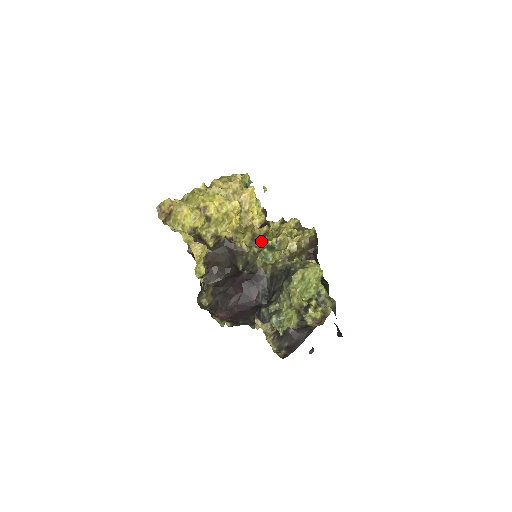
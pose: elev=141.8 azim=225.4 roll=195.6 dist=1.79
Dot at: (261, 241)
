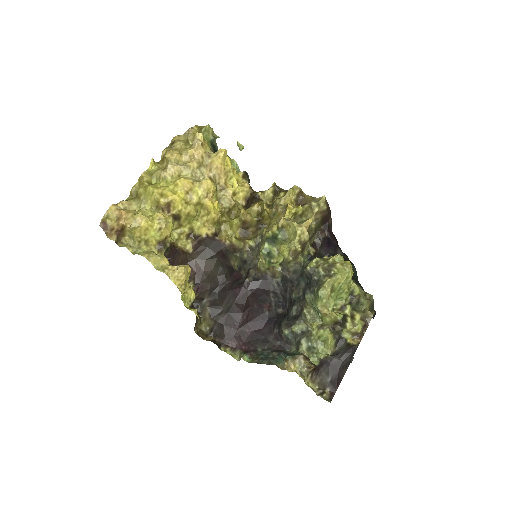
Dot at: (255, 228)
